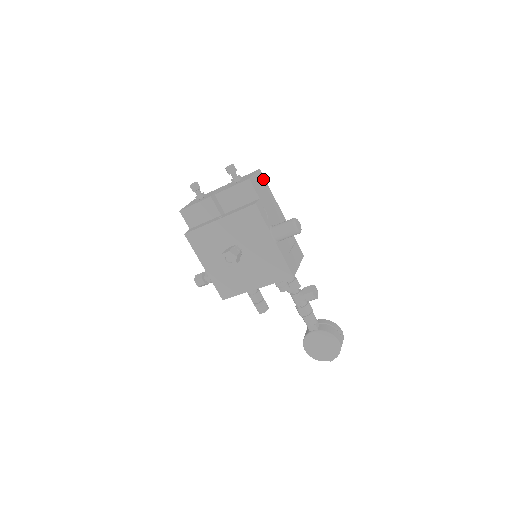
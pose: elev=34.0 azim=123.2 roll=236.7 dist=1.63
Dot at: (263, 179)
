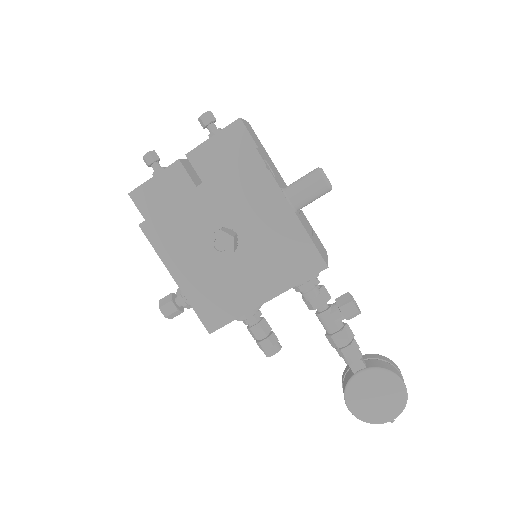
Dot at: (255, 135)
